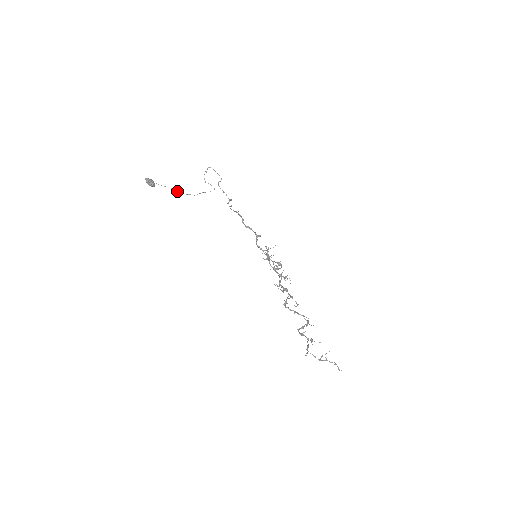
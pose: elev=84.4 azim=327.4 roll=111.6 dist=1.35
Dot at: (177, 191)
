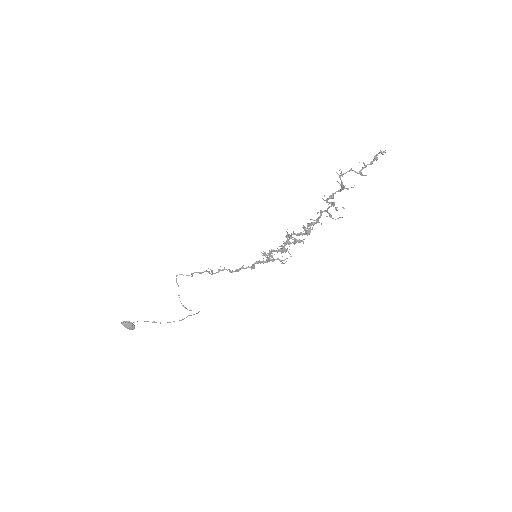
Dot at: occluded
